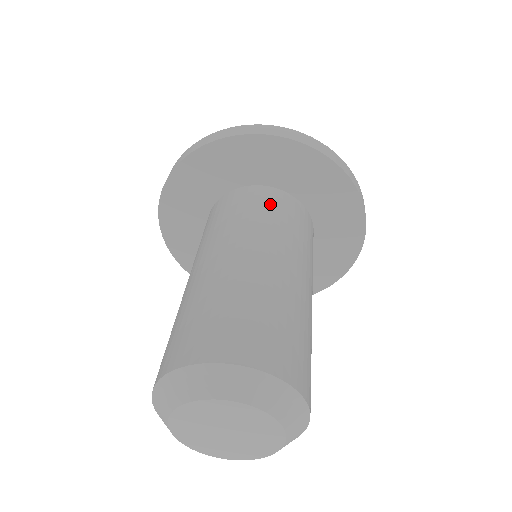
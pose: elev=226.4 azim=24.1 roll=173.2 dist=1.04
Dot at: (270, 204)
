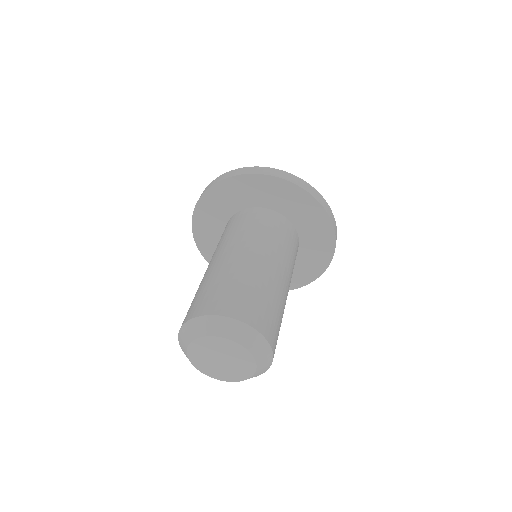
Dot at: (233, 223)
